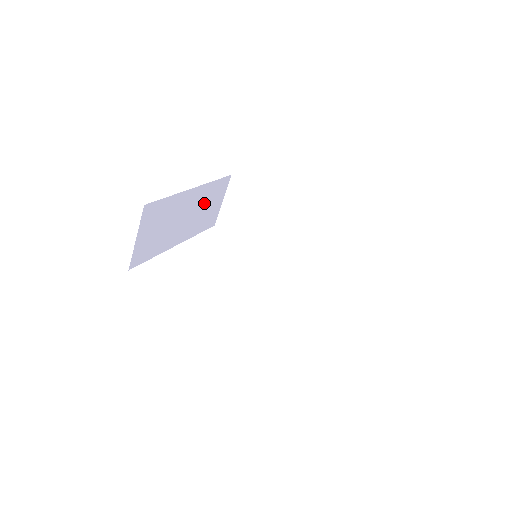
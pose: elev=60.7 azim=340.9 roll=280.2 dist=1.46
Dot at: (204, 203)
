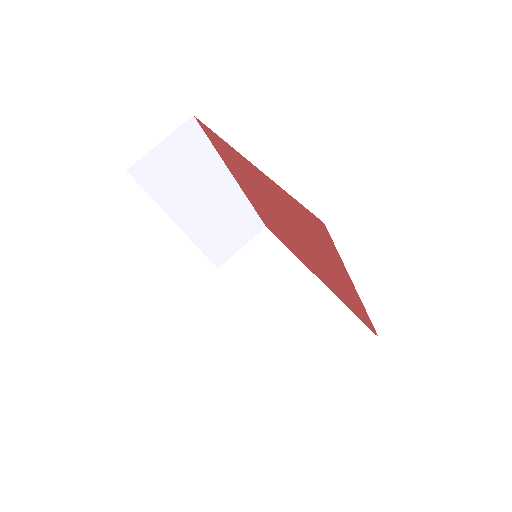
Dot at: (229, 218)
